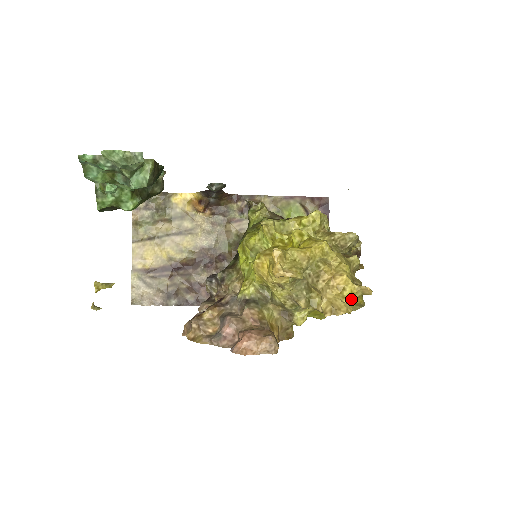
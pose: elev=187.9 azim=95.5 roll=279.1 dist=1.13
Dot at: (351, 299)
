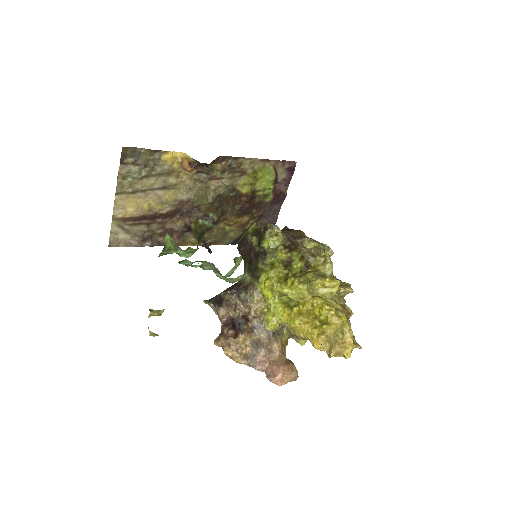
Dot at: occluded
